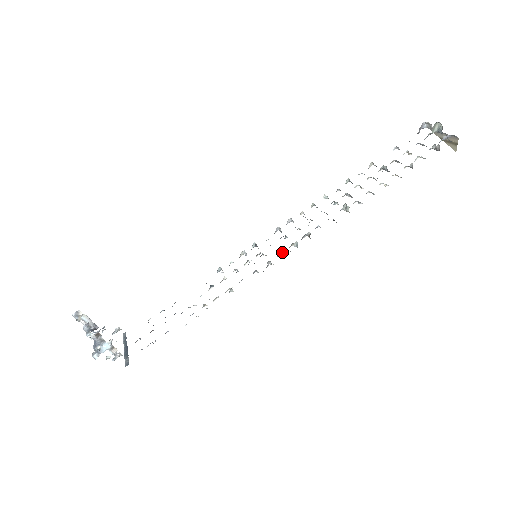
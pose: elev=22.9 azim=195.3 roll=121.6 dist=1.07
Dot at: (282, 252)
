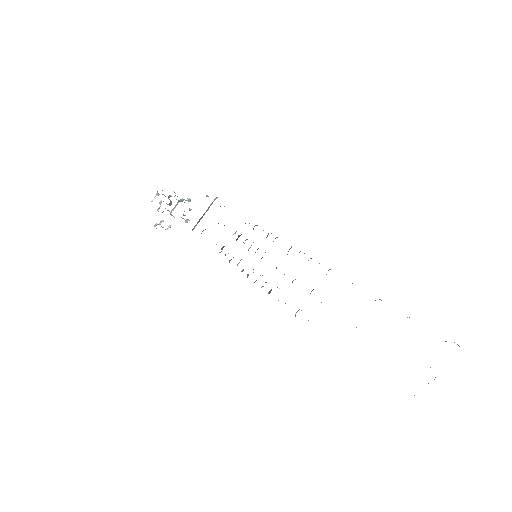
Dot at: occluded
